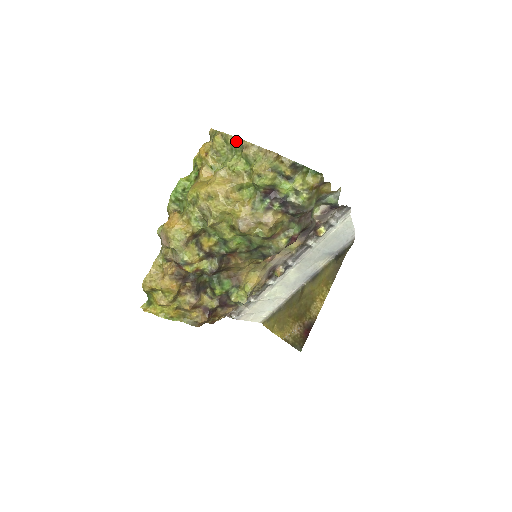
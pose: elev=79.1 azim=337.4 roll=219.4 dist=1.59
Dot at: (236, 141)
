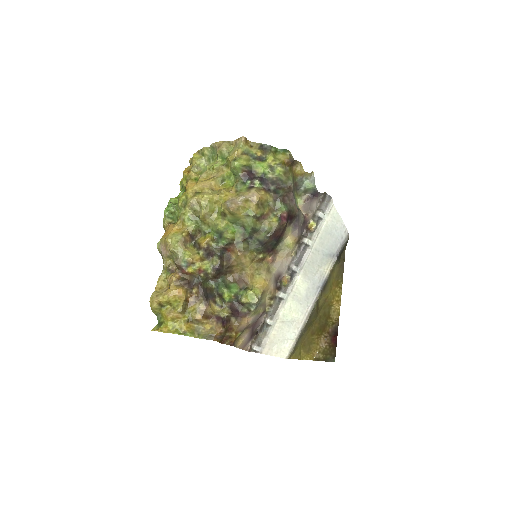
Dot at: (210, 148)
